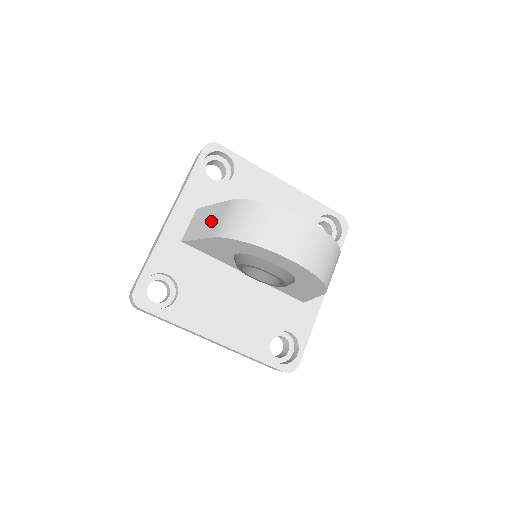
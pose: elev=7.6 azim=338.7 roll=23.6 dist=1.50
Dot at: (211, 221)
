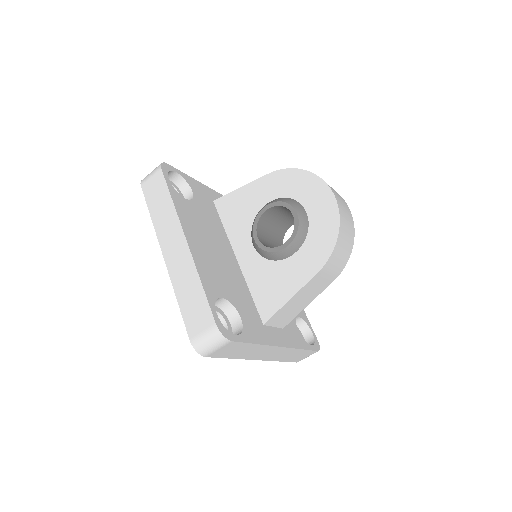
Dot at: occluded
